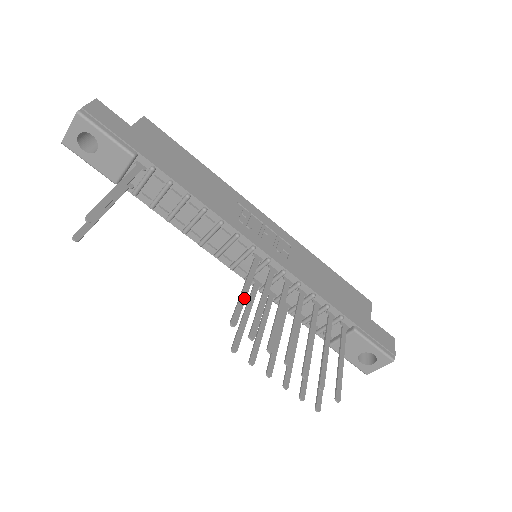
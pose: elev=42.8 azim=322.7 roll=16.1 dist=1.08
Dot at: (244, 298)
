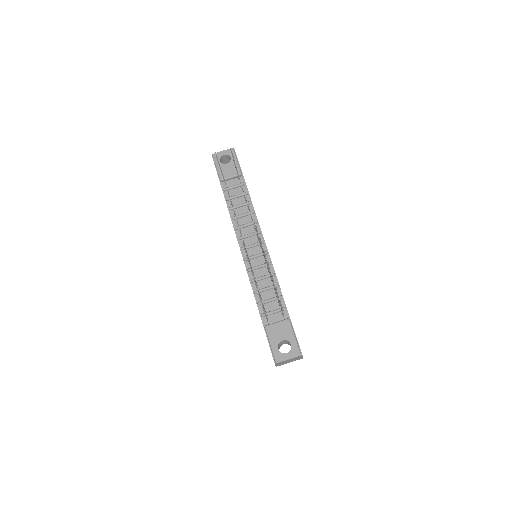
Dot at: occluded
